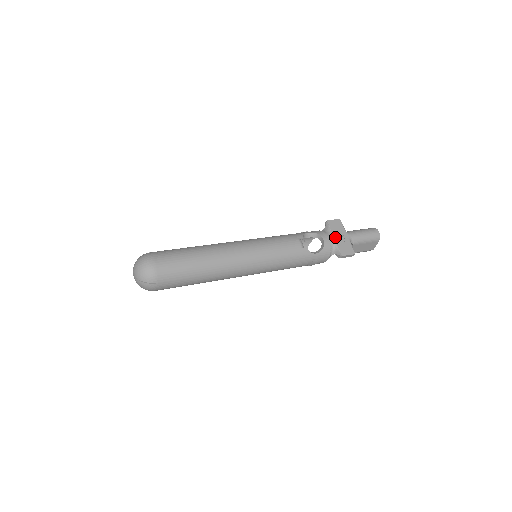
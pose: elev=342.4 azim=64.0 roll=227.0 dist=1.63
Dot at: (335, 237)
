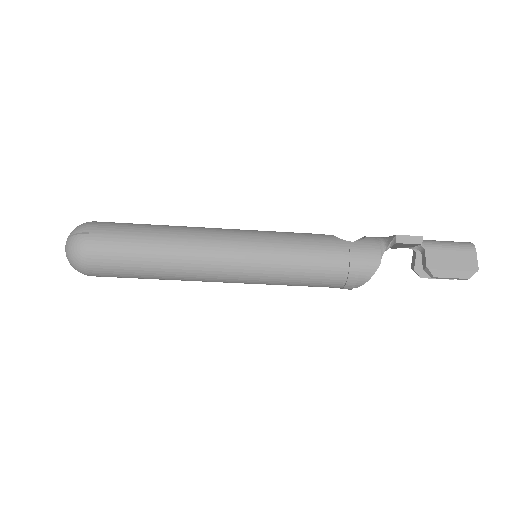
Dot at: occluded
